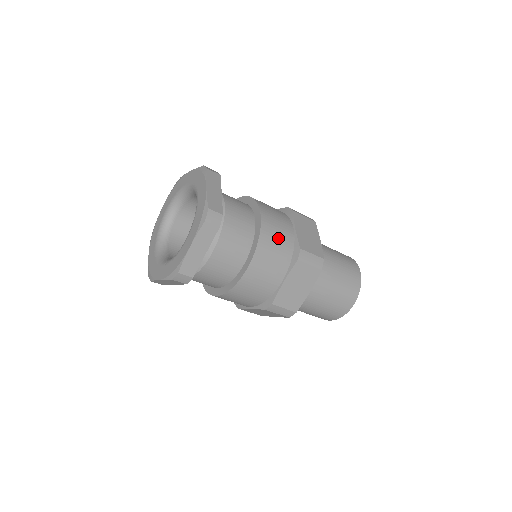
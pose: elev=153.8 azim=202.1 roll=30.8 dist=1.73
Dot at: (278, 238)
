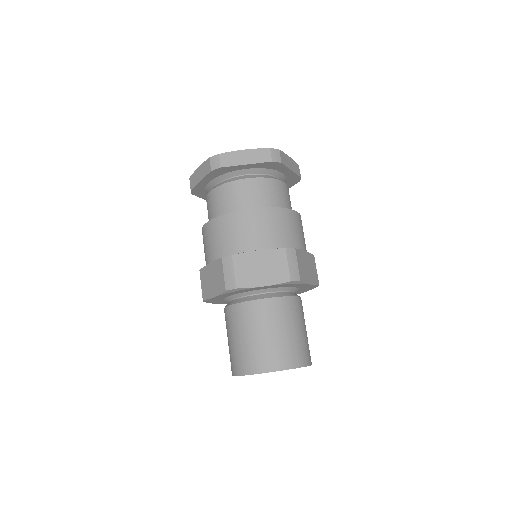
Dot at: occluded
